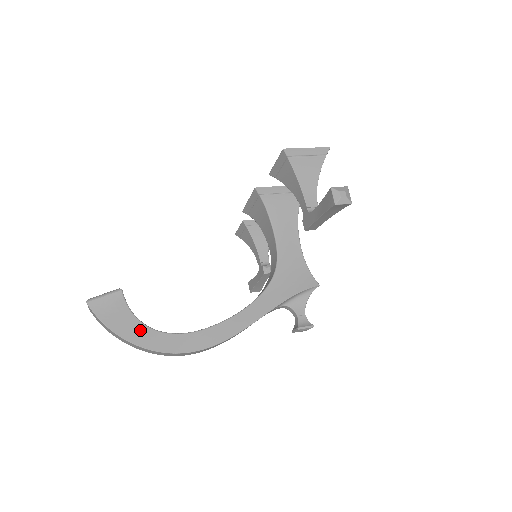
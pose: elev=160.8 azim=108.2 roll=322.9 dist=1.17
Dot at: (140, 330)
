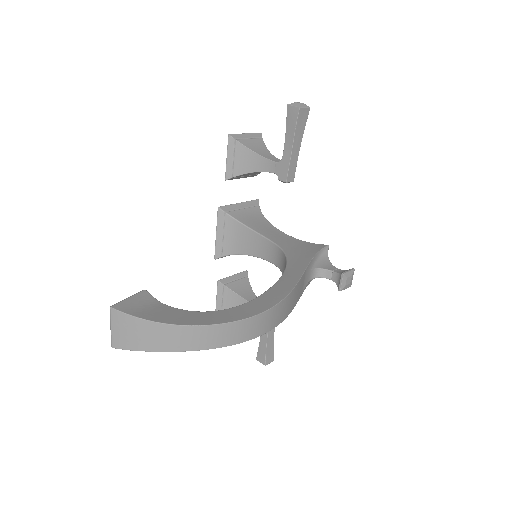
Dot at: (191, 315)
